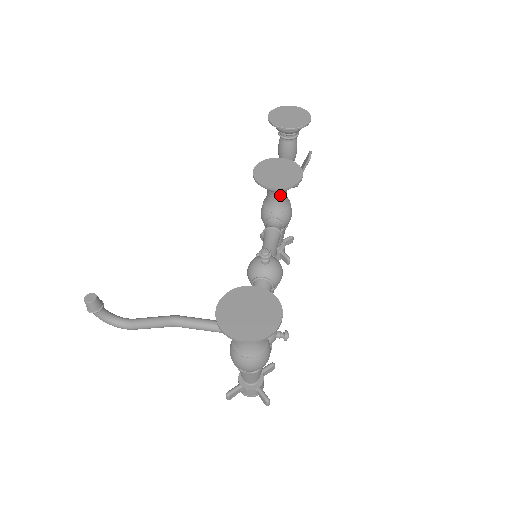
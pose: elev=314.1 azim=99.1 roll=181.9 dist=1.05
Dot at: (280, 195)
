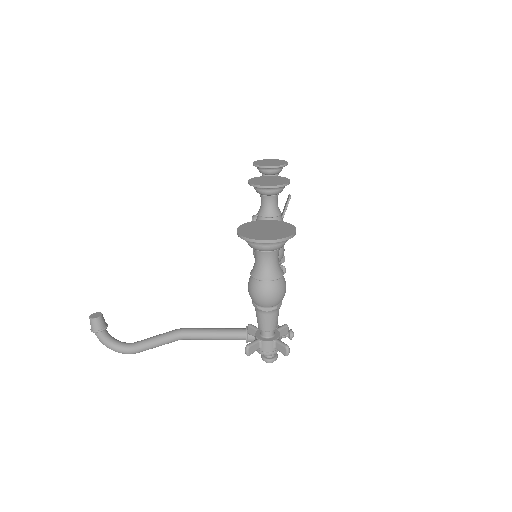
Dot at: (273, 200)
